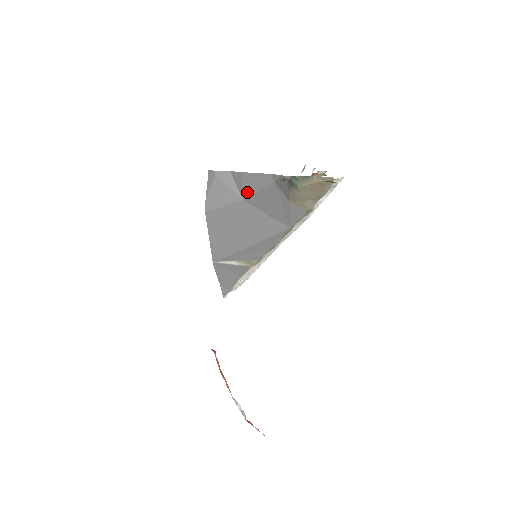
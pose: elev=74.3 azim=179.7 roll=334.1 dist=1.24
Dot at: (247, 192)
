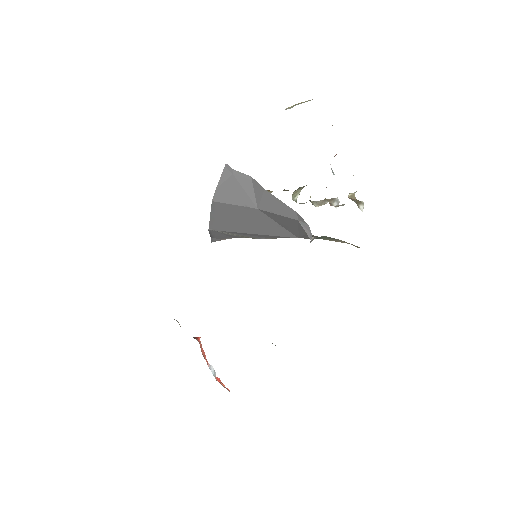
Dot at: (265, 207)
